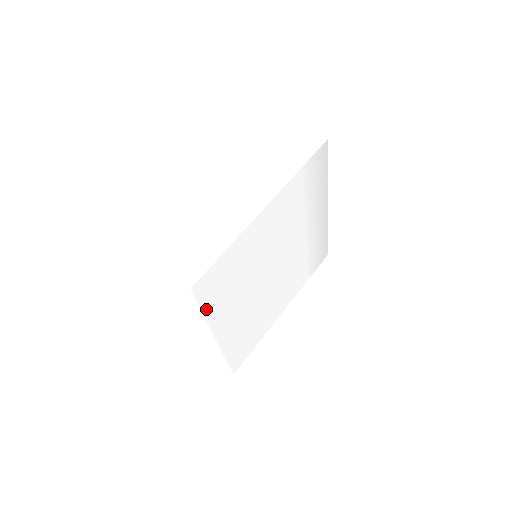
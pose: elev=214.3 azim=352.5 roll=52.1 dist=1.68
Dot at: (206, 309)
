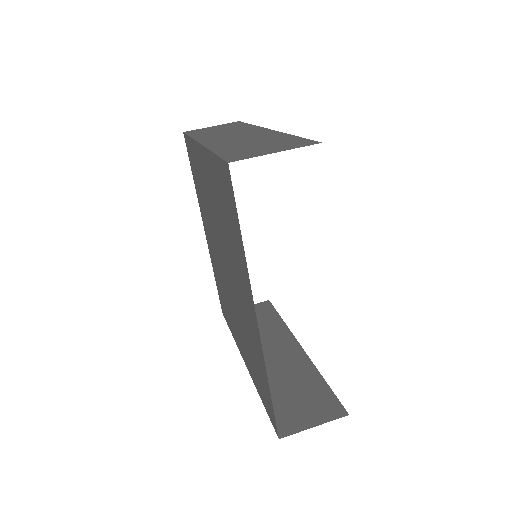
Dot at: occluded
